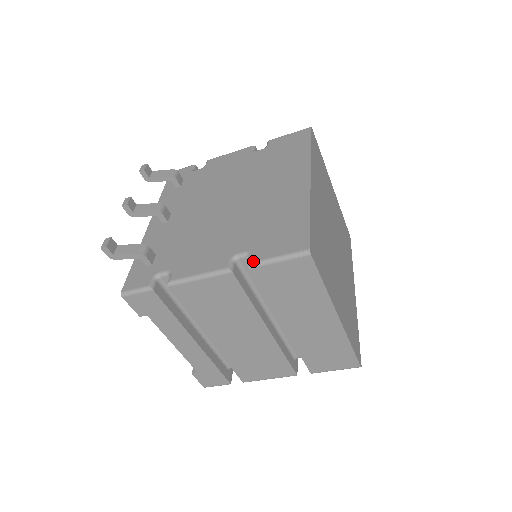
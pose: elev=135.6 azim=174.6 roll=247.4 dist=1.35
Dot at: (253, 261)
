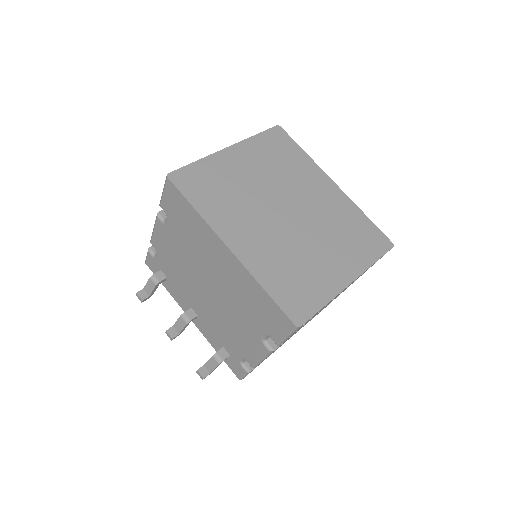
Dot at: (276, 344)
